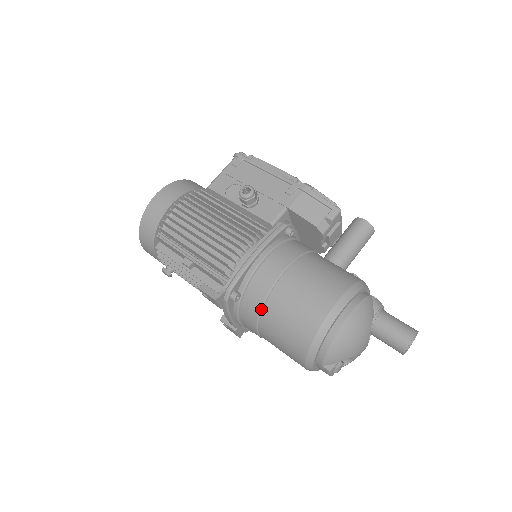
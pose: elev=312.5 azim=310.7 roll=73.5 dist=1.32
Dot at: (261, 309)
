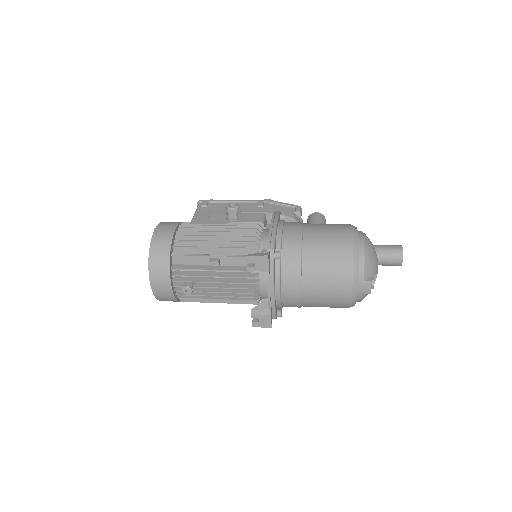
Dot at: (301, 257)
